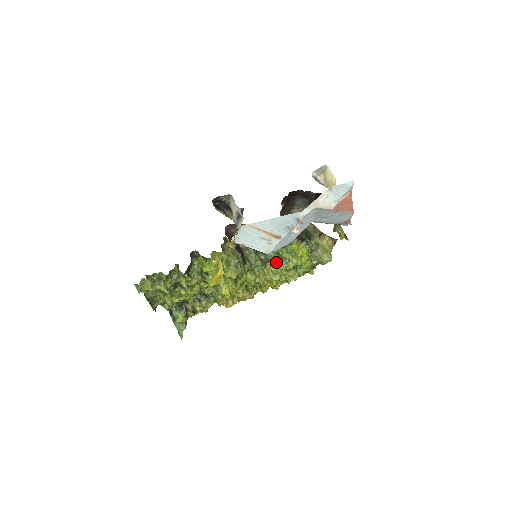
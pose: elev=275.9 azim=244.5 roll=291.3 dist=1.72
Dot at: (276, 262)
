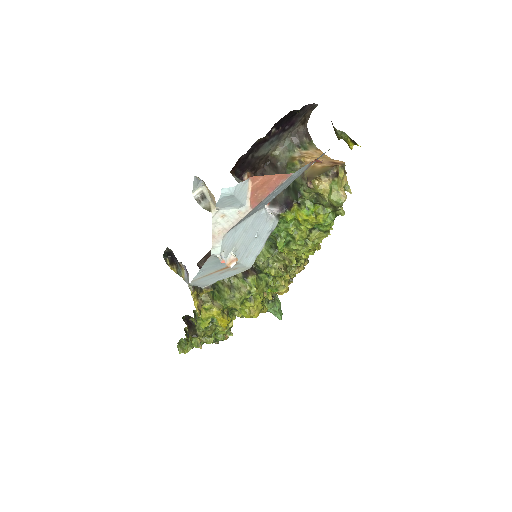
Dot at: (280, 248)
